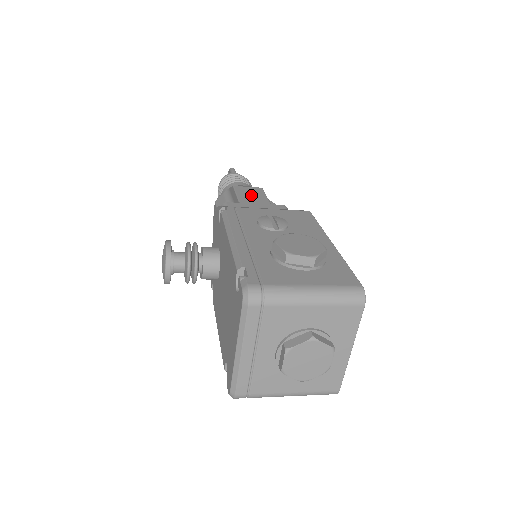
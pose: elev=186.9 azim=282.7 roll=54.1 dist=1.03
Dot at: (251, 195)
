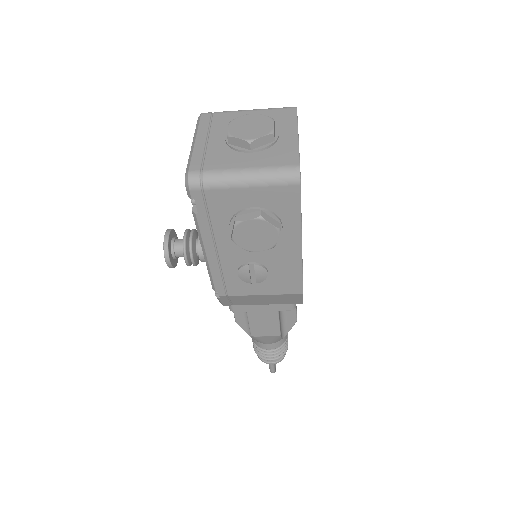
Dot at: occluded
